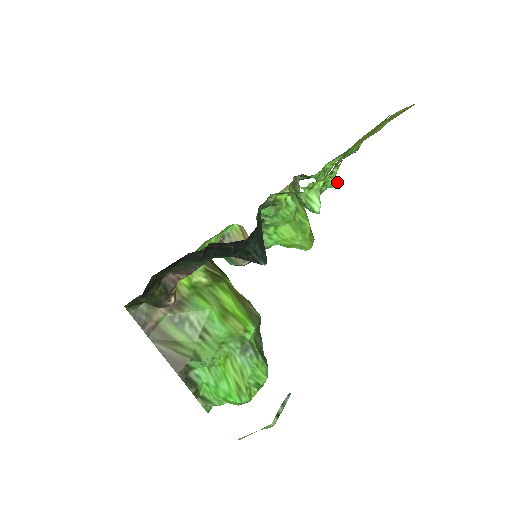
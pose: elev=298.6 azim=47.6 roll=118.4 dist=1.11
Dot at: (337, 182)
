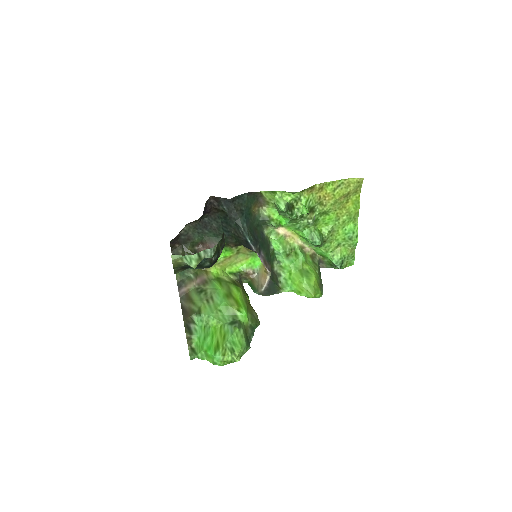
Dot at: (306, 209)
